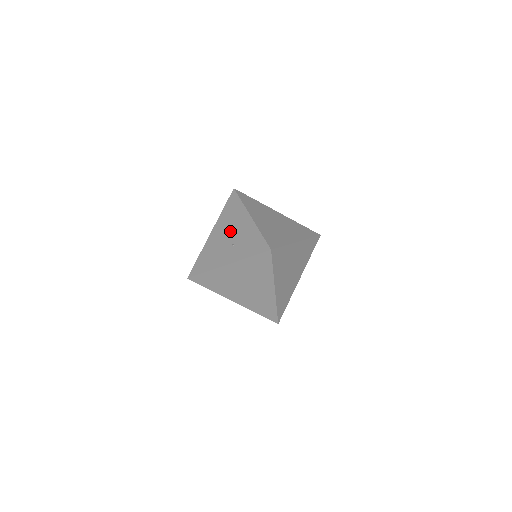
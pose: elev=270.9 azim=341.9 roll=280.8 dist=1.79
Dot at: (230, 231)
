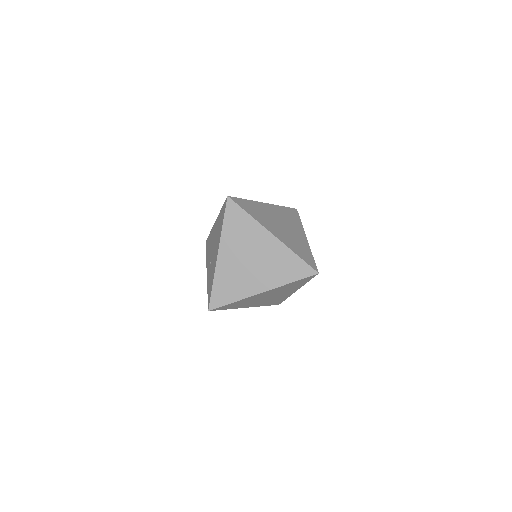
Dot at: (214, 244)
